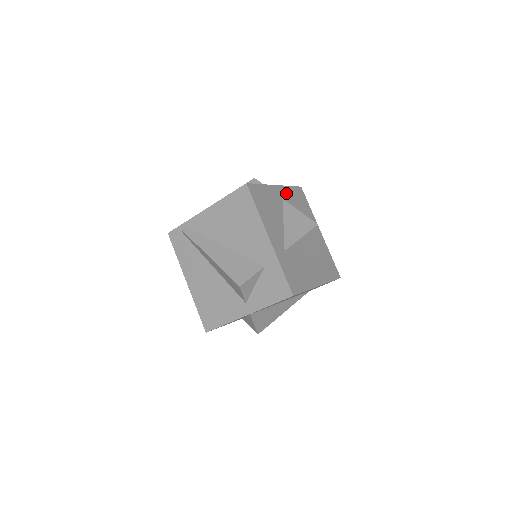
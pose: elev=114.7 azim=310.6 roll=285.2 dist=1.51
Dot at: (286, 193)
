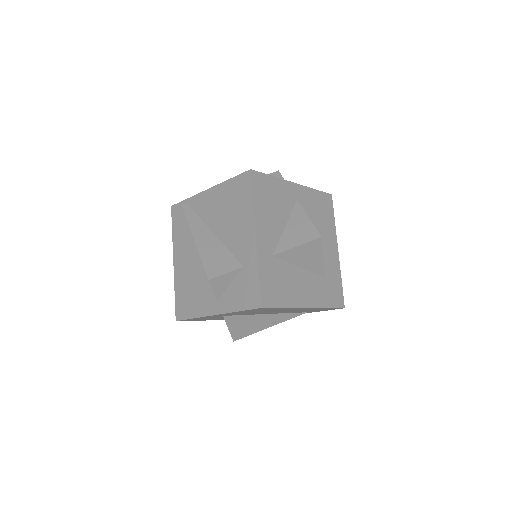
Dot at: (306, 195)
